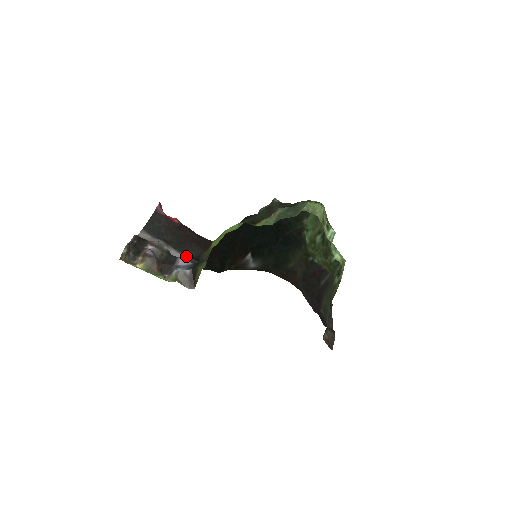
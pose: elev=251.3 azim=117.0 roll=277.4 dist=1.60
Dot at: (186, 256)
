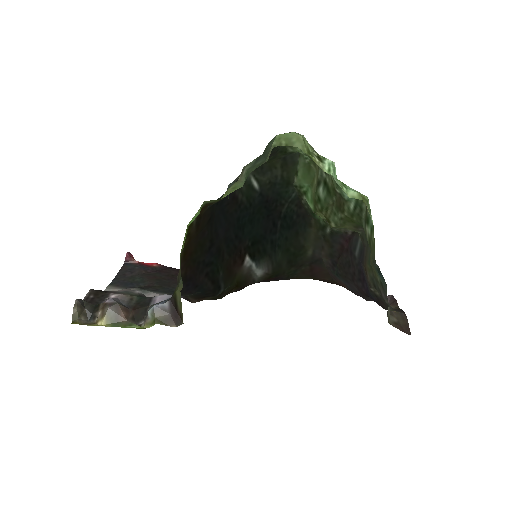
Dot at: occluded
